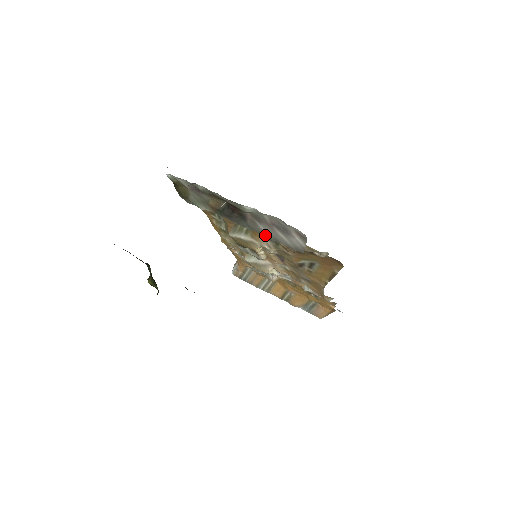
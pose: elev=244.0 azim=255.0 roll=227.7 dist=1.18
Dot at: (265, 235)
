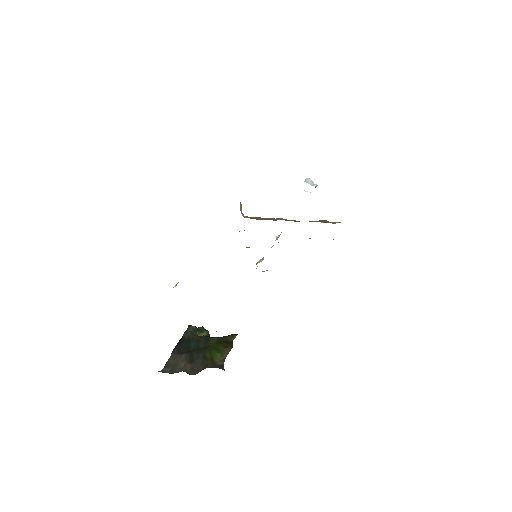
Dot at: occluded
